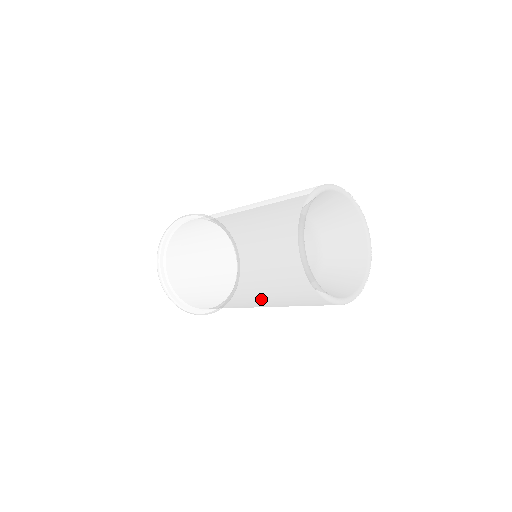
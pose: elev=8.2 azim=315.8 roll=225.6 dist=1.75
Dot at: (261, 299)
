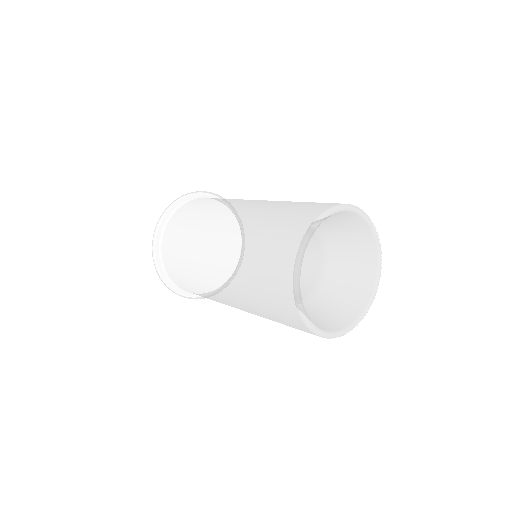
Dot at: (234, 280)
